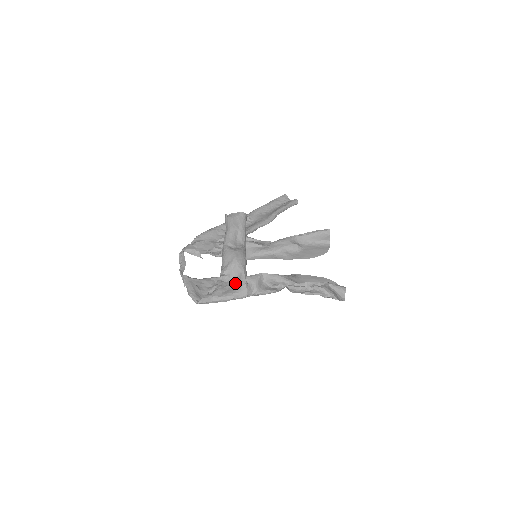
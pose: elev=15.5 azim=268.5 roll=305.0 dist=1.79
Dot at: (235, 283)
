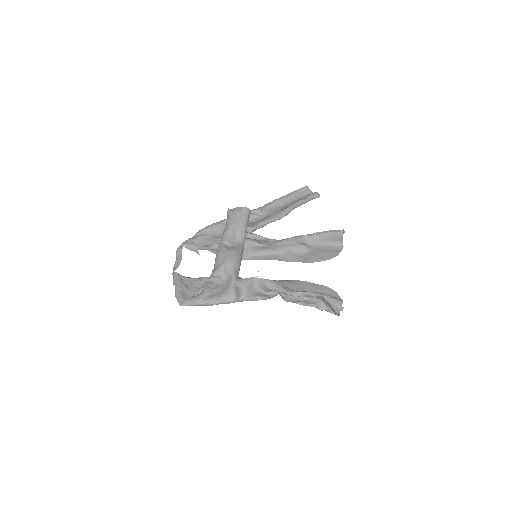
Dot at: (224, 286)
